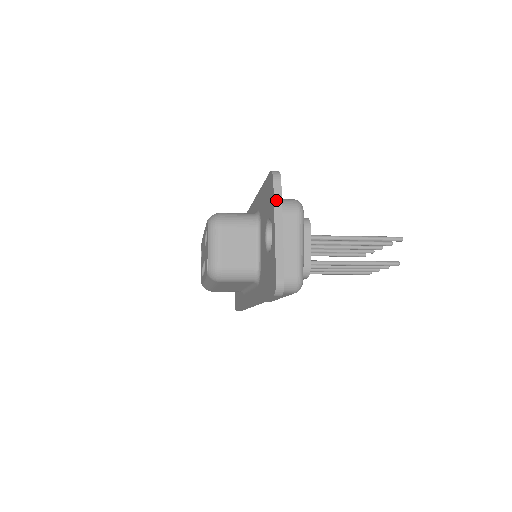
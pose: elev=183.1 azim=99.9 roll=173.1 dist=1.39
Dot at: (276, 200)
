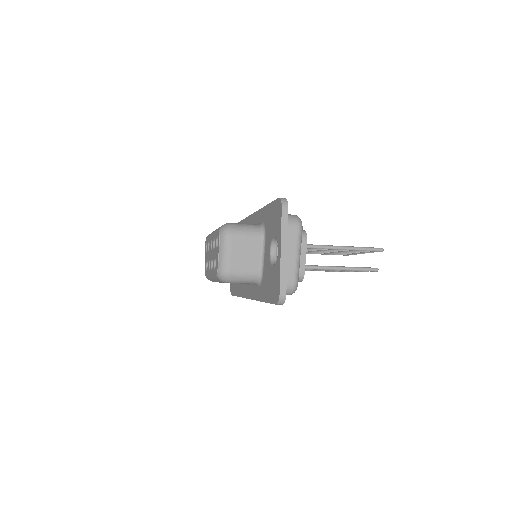
Dot at: (283, 225)
